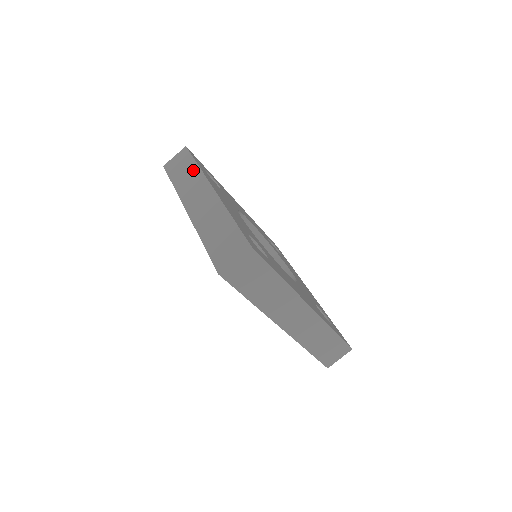
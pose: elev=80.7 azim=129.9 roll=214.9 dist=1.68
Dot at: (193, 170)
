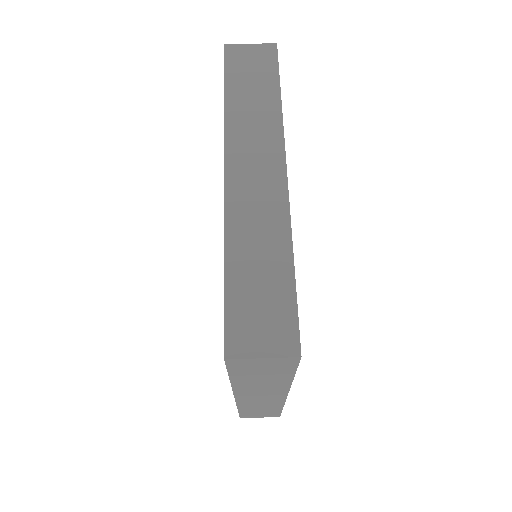
Dot at: (269, 103)
